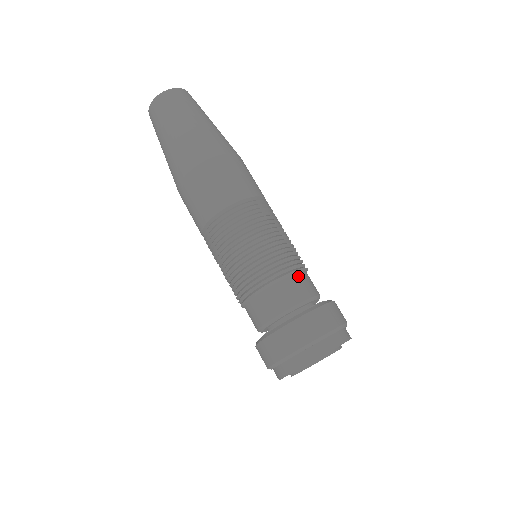
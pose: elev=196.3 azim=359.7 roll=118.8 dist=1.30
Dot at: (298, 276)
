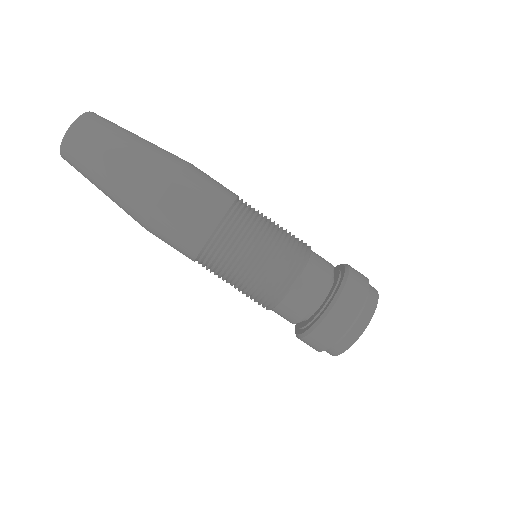
Dot at: (311, 263)
